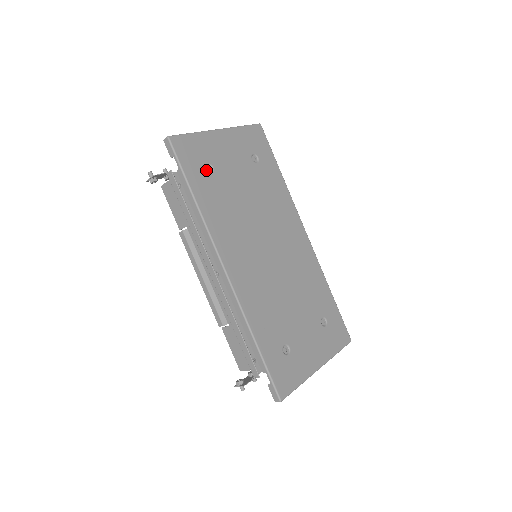
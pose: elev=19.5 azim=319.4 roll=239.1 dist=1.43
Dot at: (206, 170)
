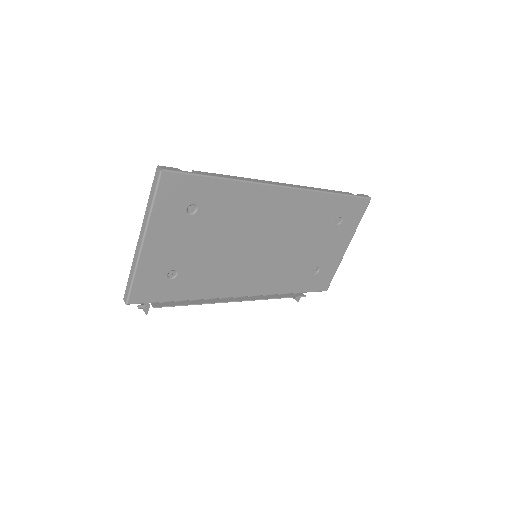
Dot at: (172, 278)
